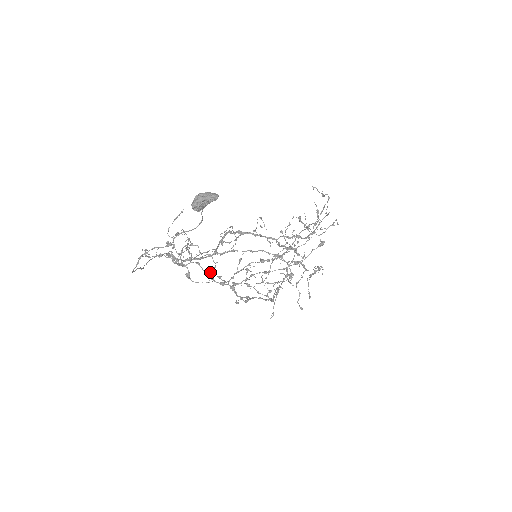
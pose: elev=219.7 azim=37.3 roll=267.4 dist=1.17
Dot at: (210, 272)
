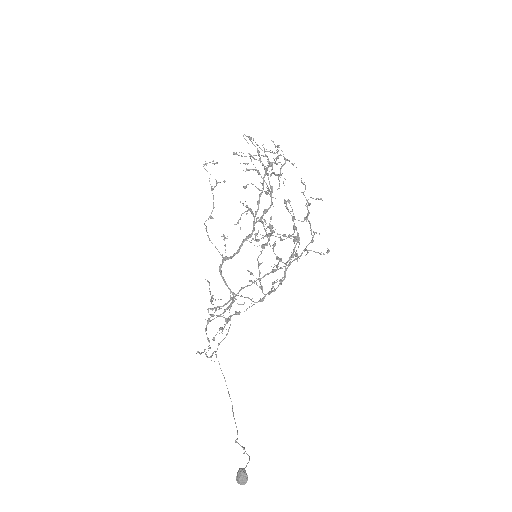
Dot at: occluded
